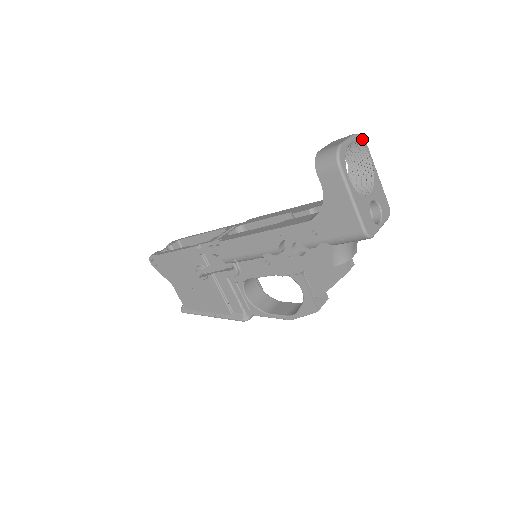
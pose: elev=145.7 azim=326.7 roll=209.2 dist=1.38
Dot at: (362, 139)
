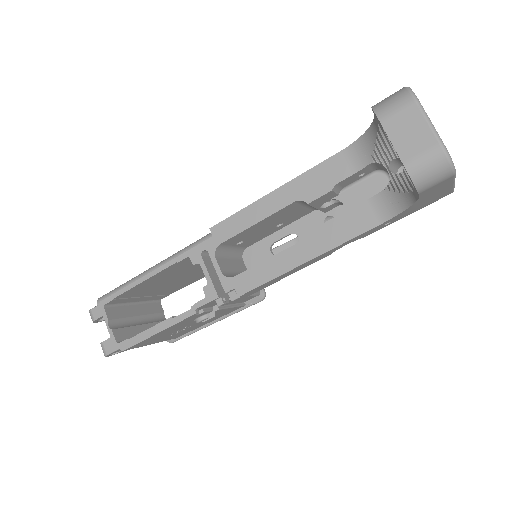
Dot at: (412, 91)
